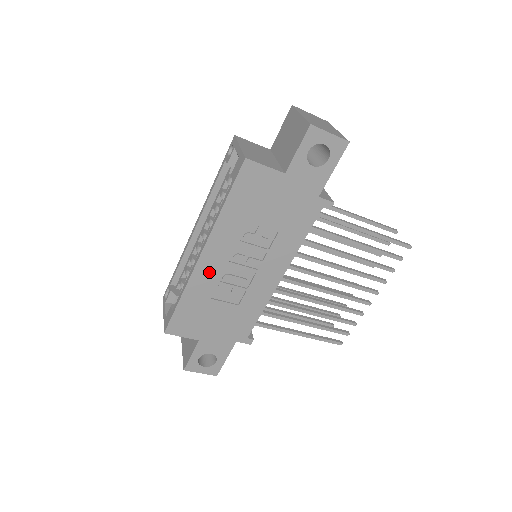
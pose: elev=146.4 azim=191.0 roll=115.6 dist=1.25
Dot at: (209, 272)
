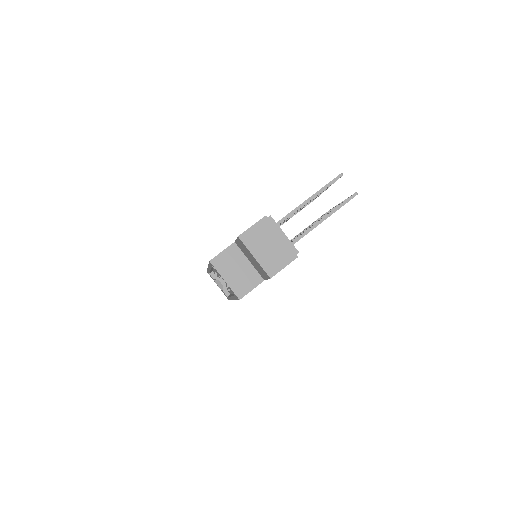
Dot at: occluded
